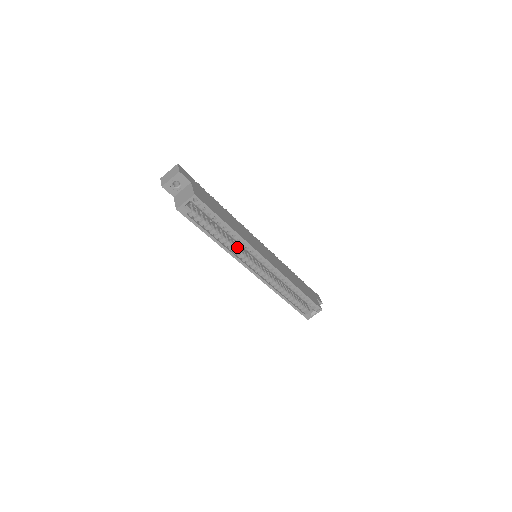
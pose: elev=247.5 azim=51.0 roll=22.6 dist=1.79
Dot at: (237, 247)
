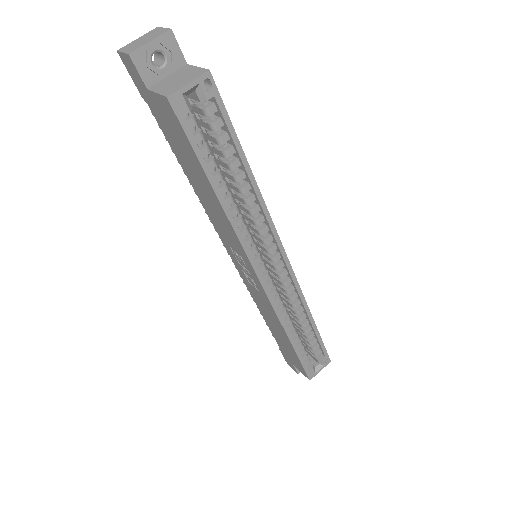
Dot at: (244, 224)
